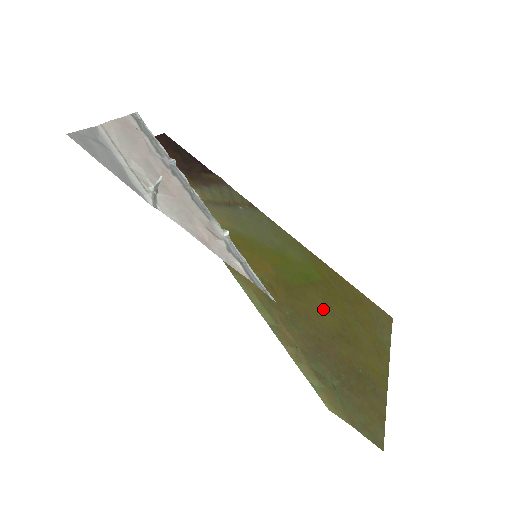
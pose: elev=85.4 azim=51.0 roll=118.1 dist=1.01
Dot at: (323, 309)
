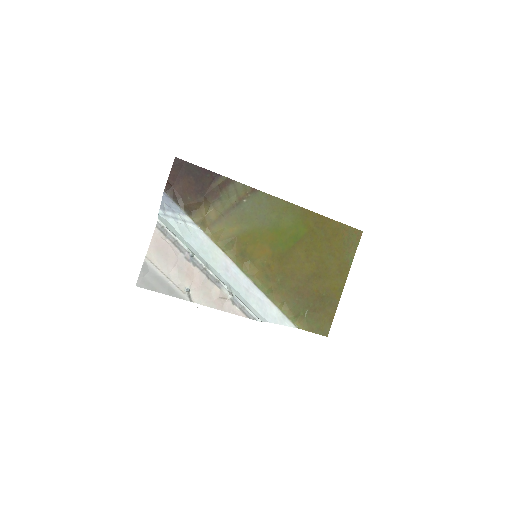
Dot at: (304, 260)
